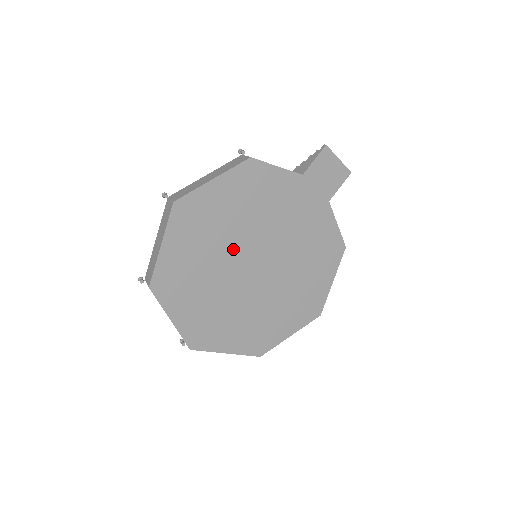
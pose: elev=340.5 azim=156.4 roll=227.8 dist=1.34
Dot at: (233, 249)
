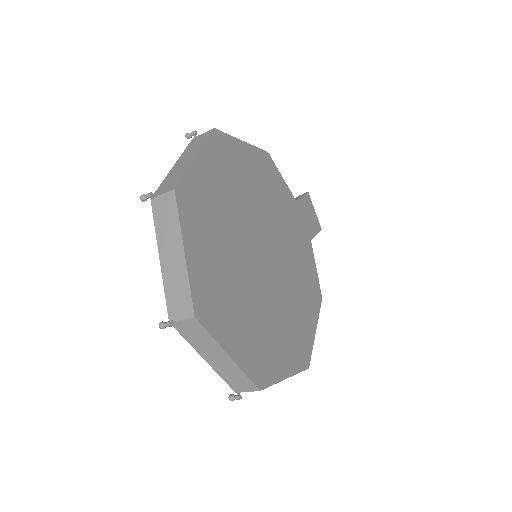
Dot at: (250, 220)
